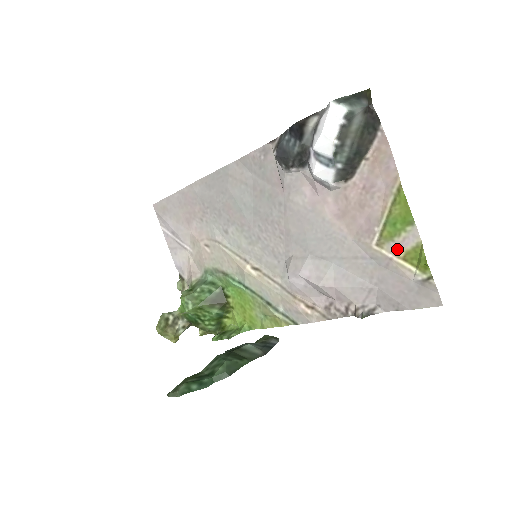
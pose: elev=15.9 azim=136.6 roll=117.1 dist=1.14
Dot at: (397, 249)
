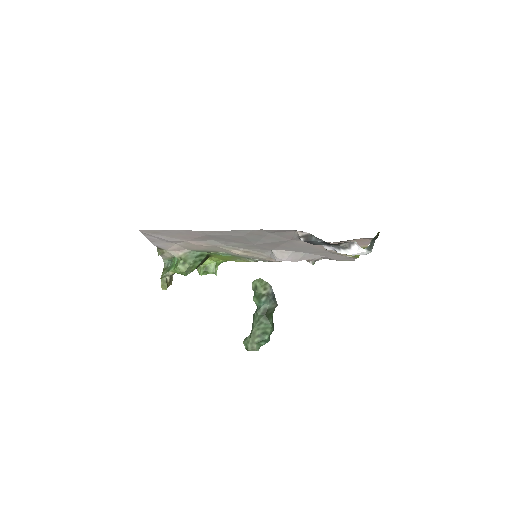
Dot at: occluded
